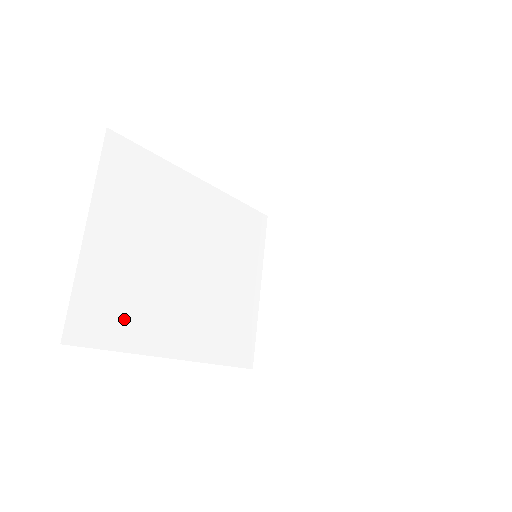
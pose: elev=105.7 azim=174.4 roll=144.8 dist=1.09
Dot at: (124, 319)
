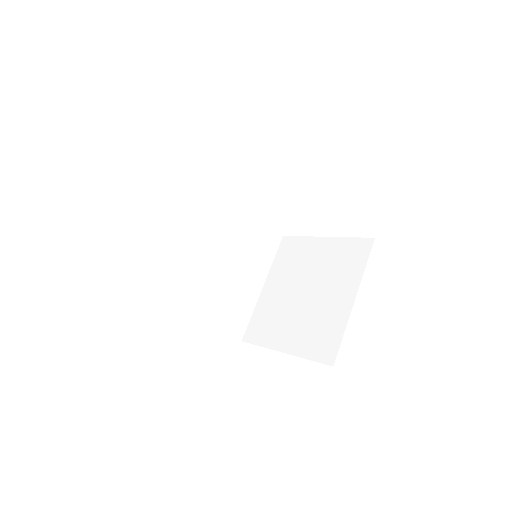
Dot at: (161, 275)
